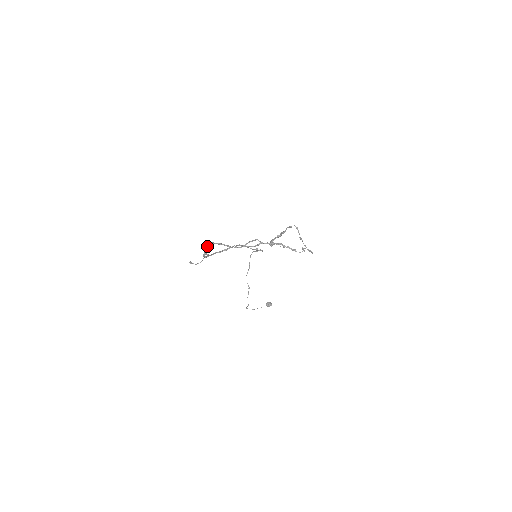
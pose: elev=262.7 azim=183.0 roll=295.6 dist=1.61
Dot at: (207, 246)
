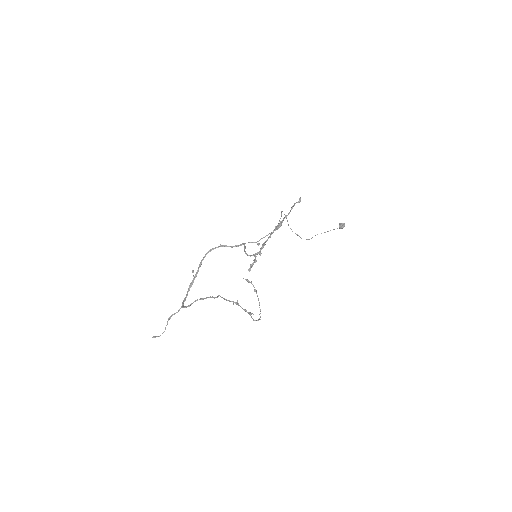
Dot at: (199, 264)
